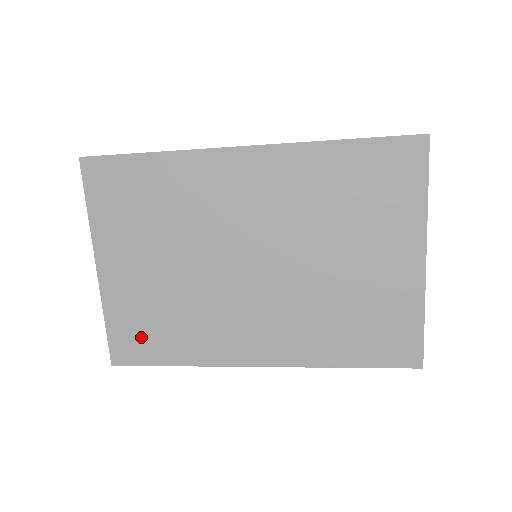
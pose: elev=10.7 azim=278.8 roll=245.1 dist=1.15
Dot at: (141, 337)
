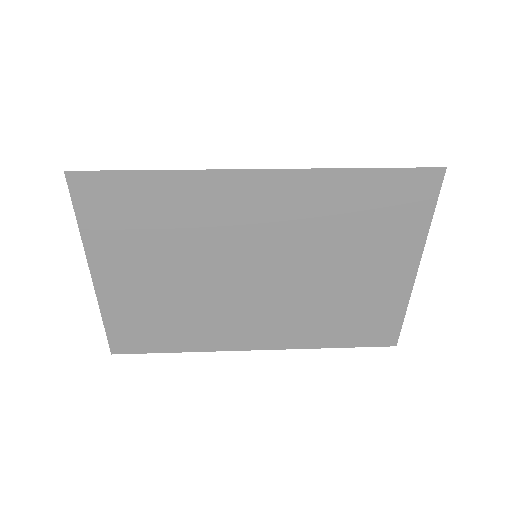
Dot at: (142, 332)
